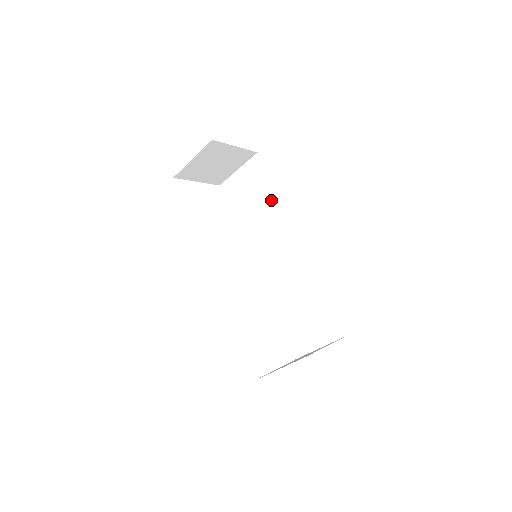
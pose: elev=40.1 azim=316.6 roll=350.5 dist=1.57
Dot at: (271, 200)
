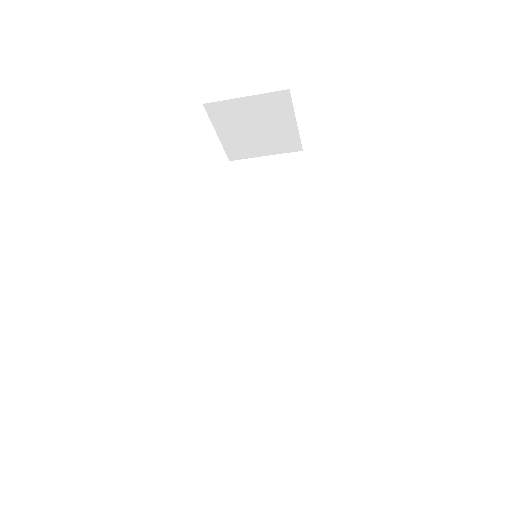
Dot at: (293, 208)
